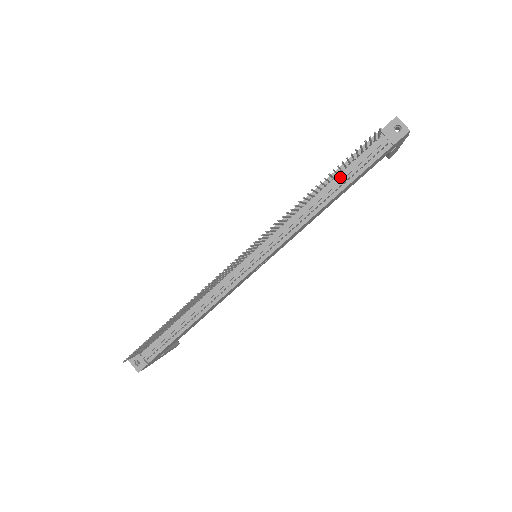
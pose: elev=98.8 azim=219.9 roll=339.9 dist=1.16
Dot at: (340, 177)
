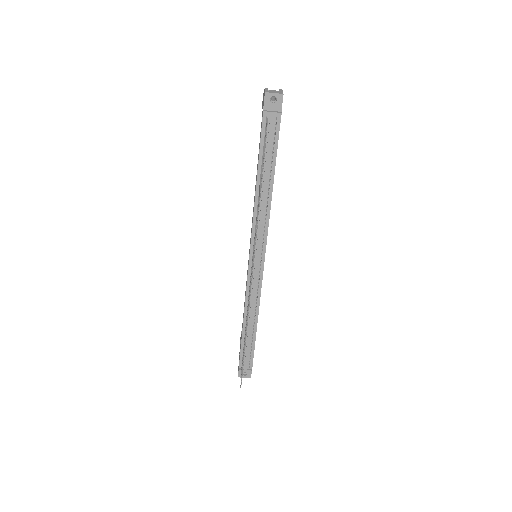
Dot at: (265, 167)
